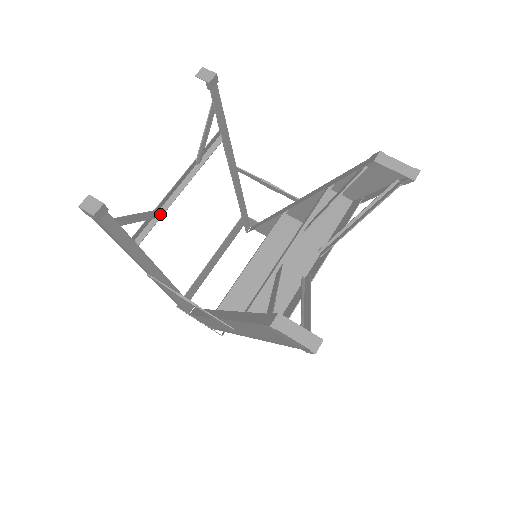
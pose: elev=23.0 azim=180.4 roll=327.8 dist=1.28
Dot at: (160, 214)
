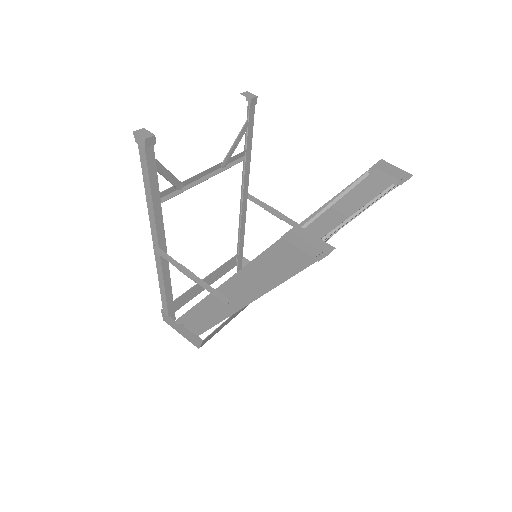
Dot at: (184, 189)
